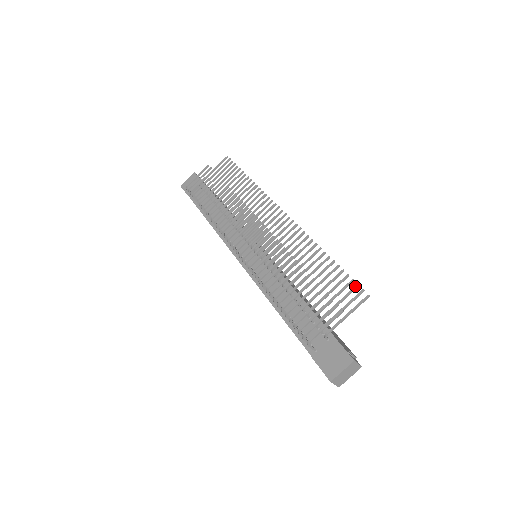
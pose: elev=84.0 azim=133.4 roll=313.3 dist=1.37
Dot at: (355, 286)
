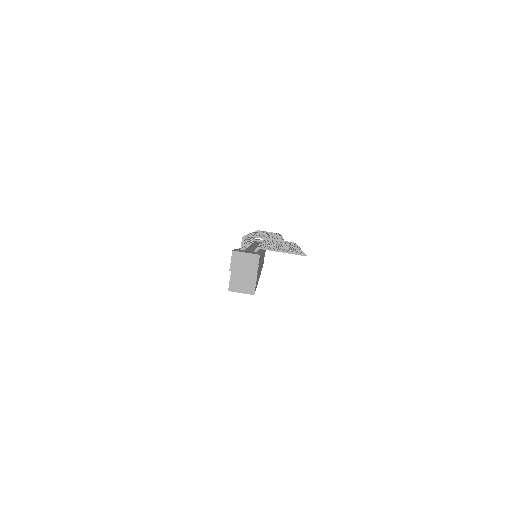
Dot at: (303, 253)
